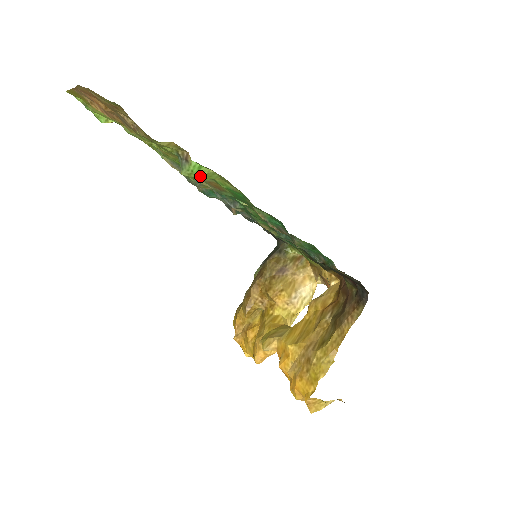
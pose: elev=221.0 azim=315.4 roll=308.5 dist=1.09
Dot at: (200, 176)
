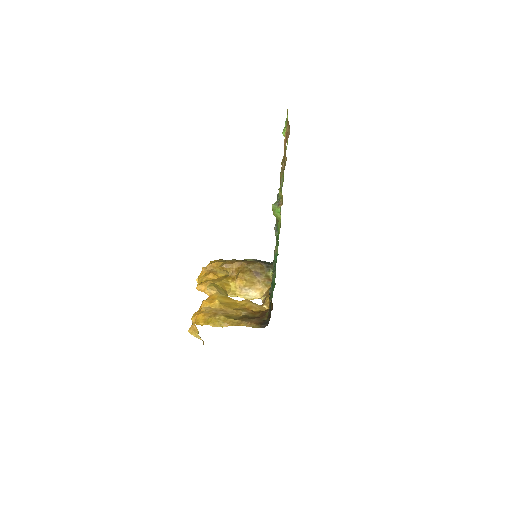
Dot at: (276, 214)
